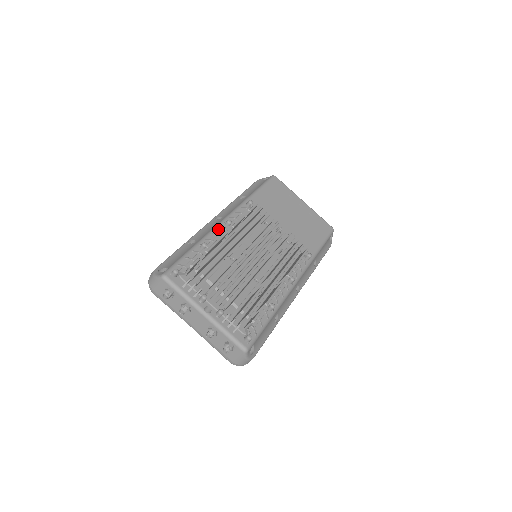
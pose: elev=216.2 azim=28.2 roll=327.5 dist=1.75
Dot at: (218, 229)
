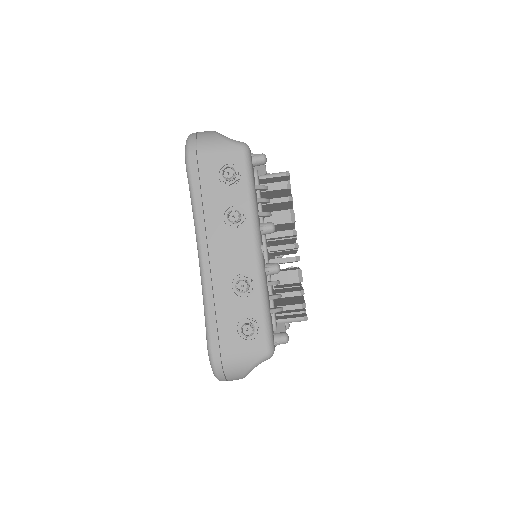
Dot at: occluded
